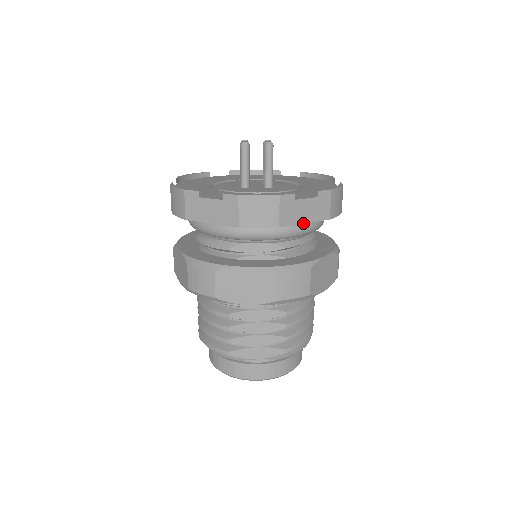
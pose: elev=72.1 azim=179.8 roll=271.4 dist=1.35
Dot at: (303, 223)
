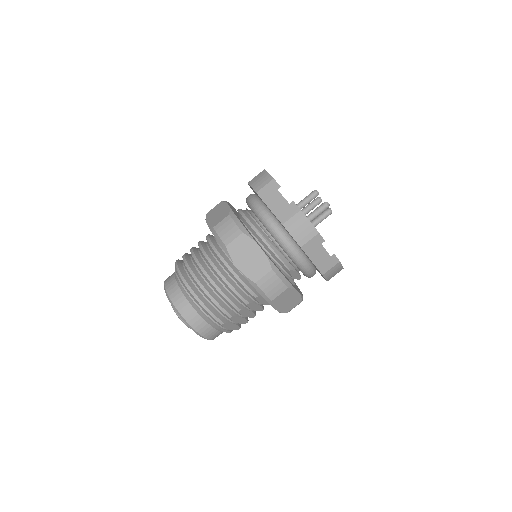
Dot at: occluded
